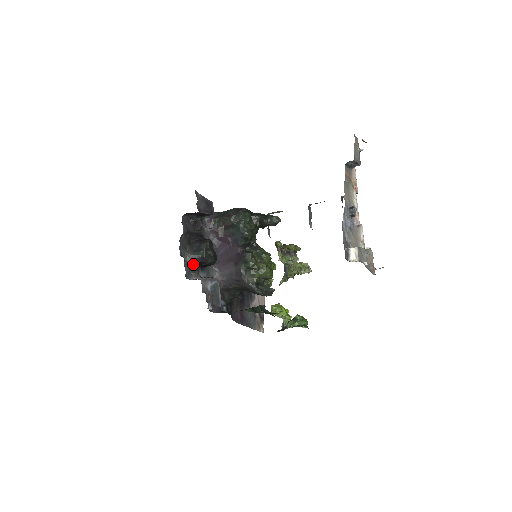
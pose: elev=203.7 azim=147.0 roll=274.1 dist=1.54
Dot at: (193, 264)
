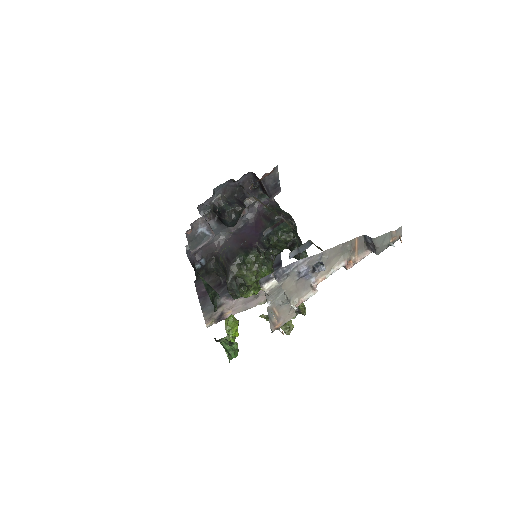
Dot at: (215, 208)
